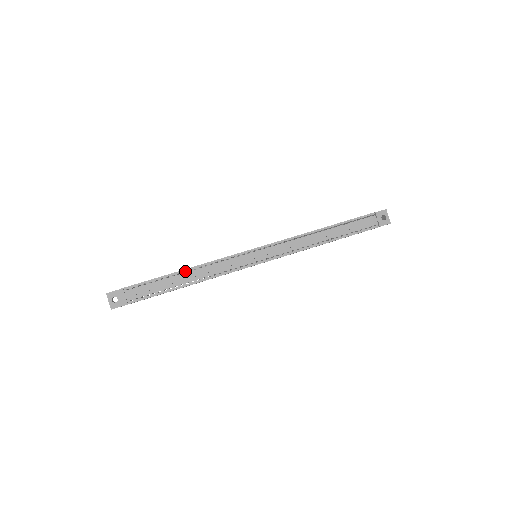
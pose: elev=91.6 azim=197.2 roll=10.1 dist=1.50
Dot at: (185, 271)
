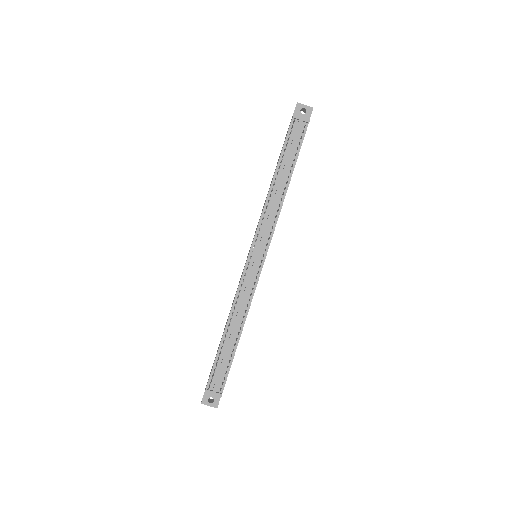
Dot at: (227, 329)
